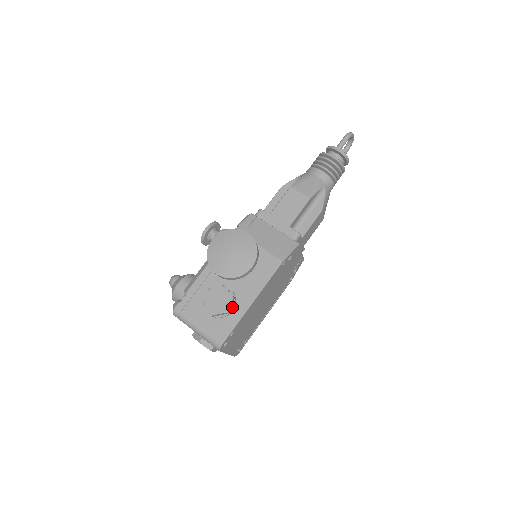
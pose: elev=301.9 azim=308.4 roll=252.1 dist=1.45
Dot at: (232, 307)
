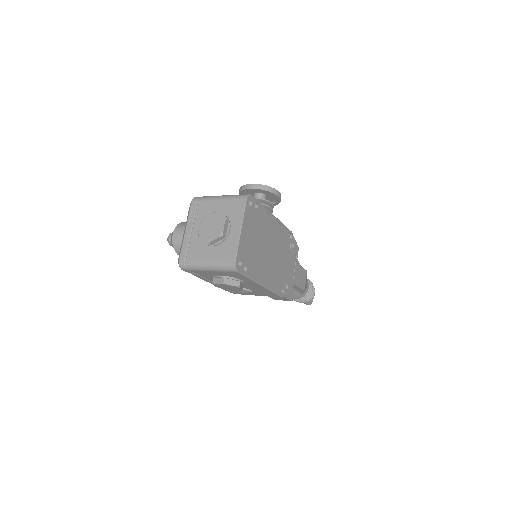
Dot at: occluded
